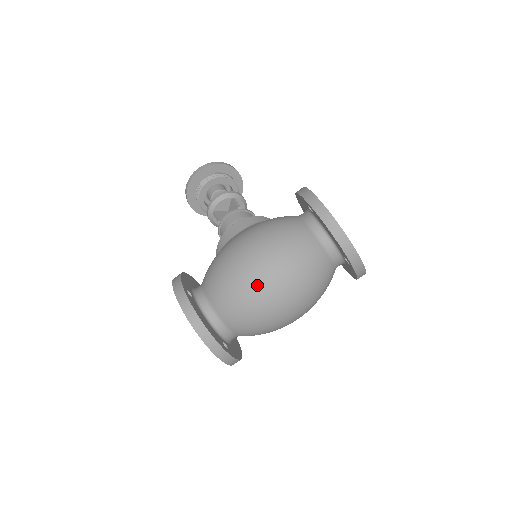
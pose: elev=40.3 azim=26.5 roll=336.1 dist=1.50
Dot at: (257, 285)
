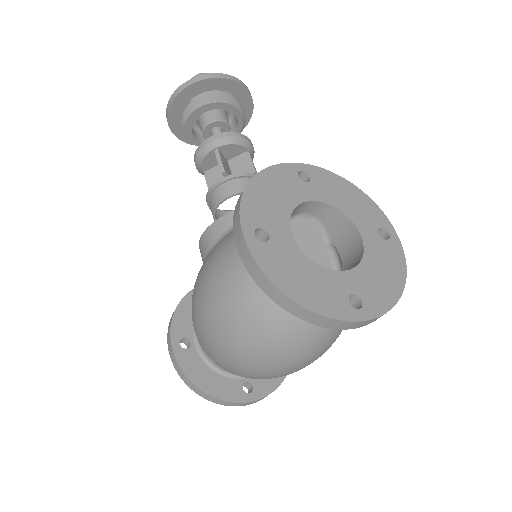
Dot at: (229, 361)
